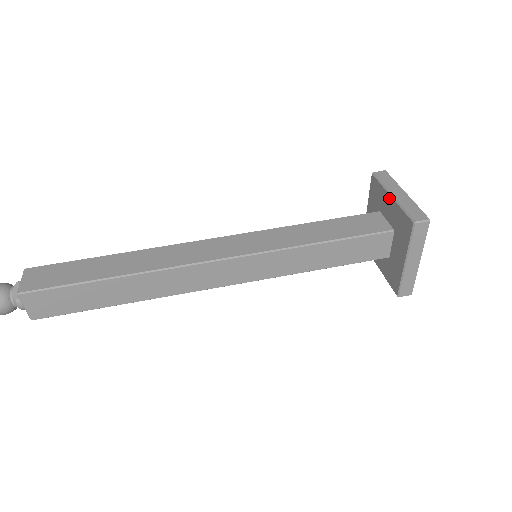
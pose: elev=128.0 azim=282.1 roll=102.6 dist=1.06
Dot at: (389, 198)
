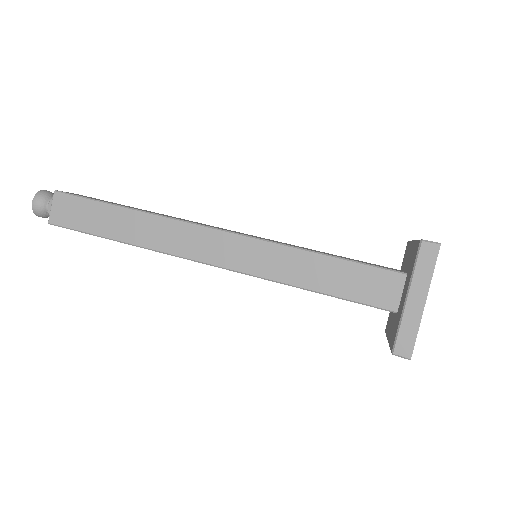
Dot at: (405, 294)
